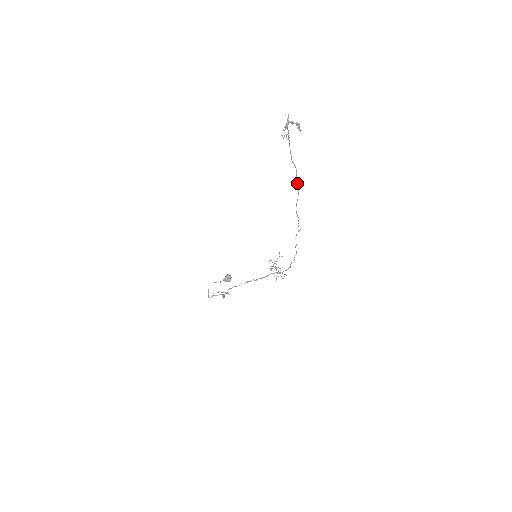
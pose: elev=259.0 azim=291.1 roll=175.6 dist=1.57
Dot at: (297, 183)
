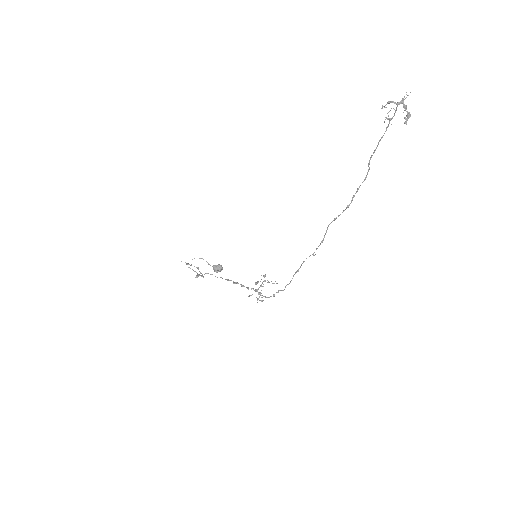
Dot at: occluded
